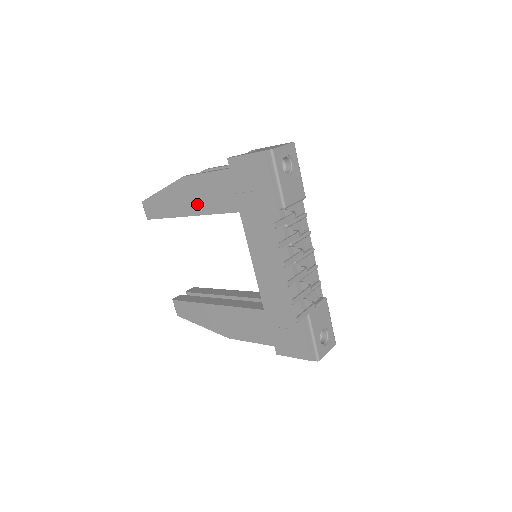
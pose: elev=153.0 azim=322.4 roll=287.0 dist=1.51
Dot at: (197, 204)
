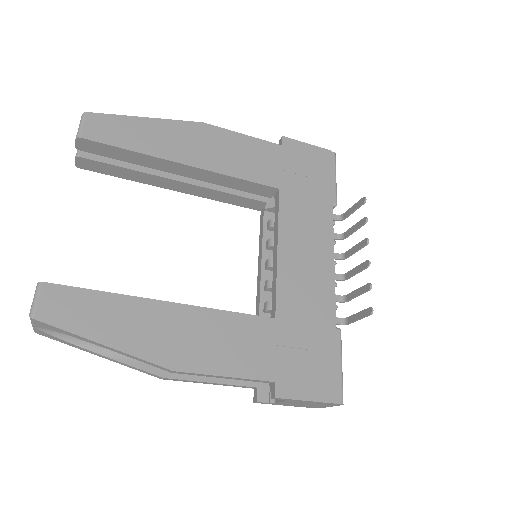
Dot at: (212, 157)
